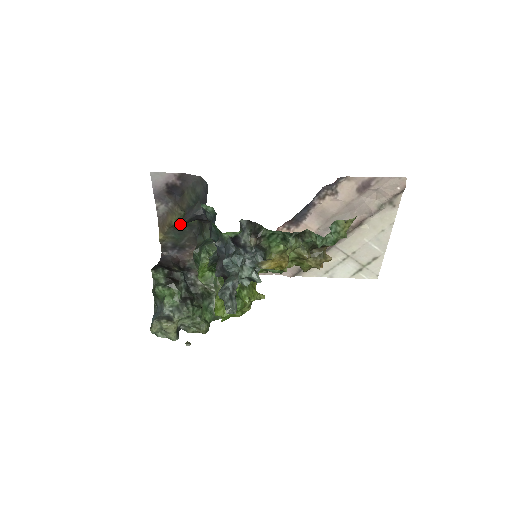
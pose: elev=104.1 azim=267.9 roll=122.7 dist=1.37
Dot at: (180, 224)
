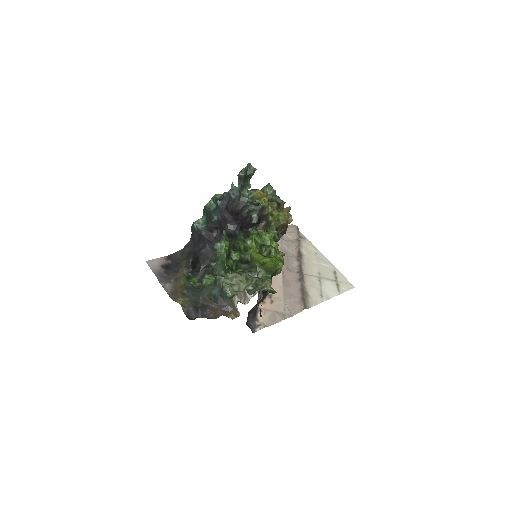
Dot at: (189, 285)
